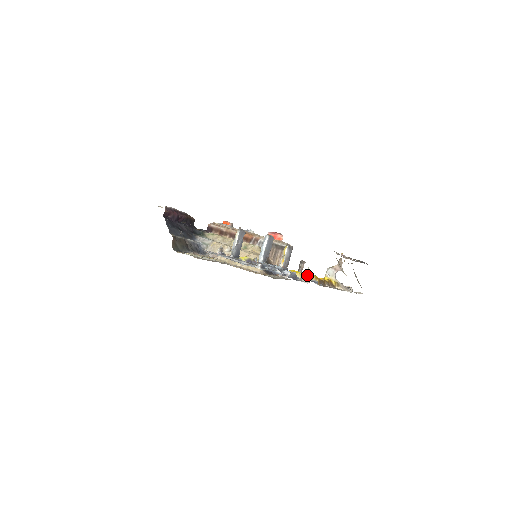
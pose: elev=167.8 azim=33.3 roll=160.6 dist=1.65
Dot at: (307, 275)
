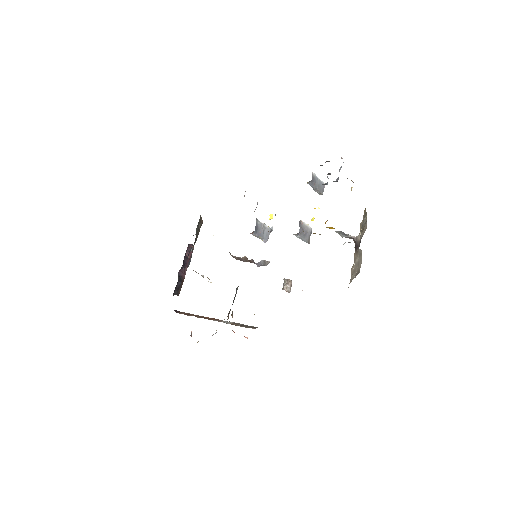
Dot at: occluded
